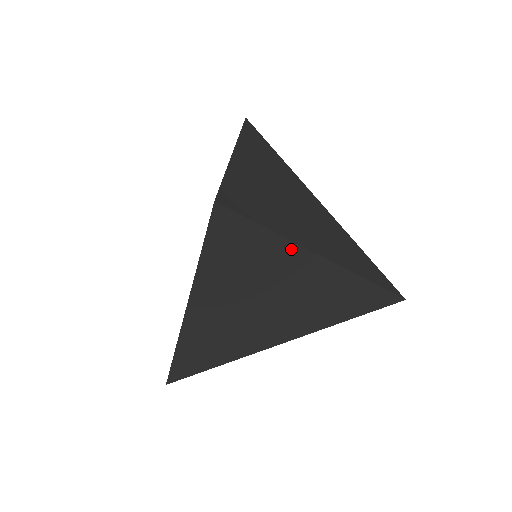
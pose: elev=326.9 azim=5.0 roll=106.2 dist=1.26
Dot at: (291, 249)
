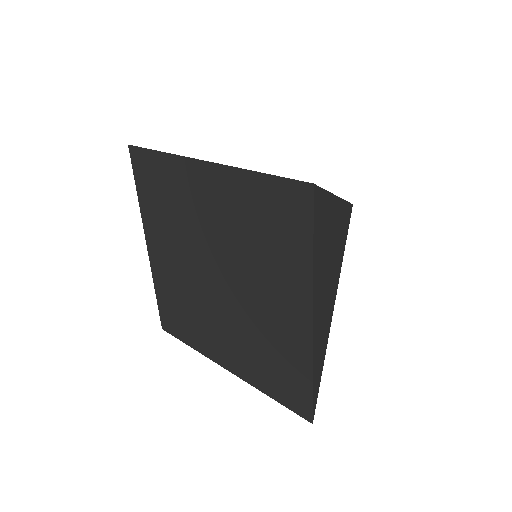
Dot at: (332, 202)
